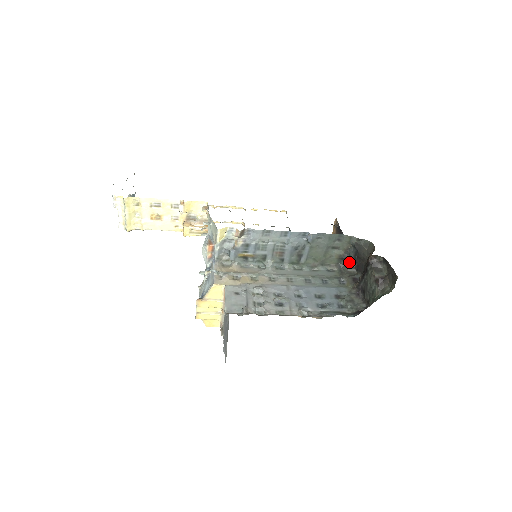
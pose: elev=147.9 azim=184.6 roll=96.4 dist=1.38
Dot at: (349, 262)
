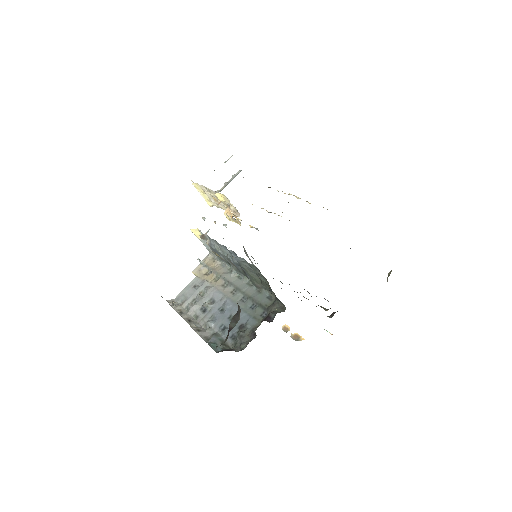
Dot at: occluded
